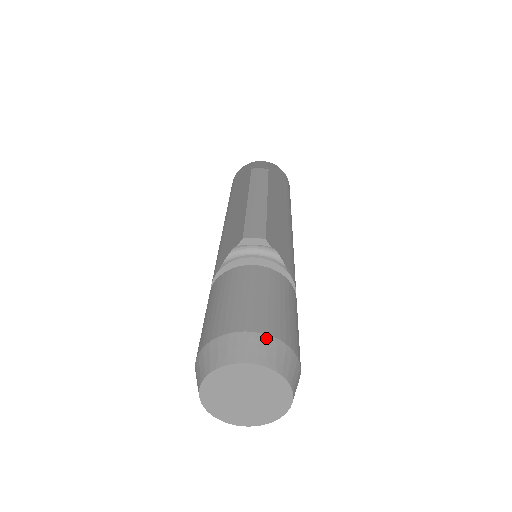
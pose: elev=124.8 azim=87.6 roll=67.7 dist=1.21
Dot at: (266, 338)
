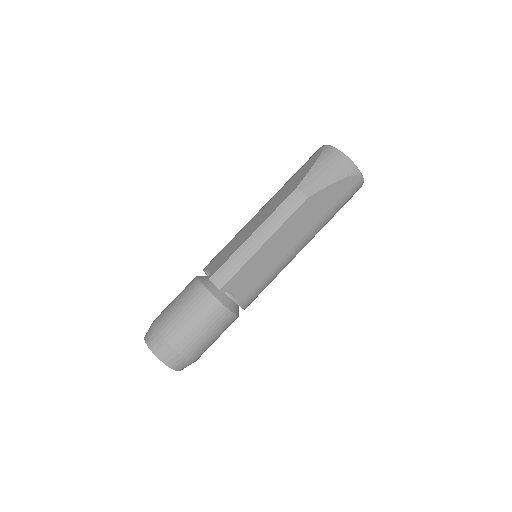
Dot at: (171, 350)
